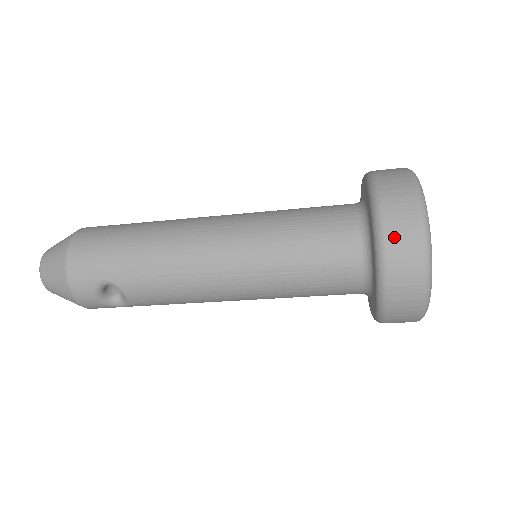
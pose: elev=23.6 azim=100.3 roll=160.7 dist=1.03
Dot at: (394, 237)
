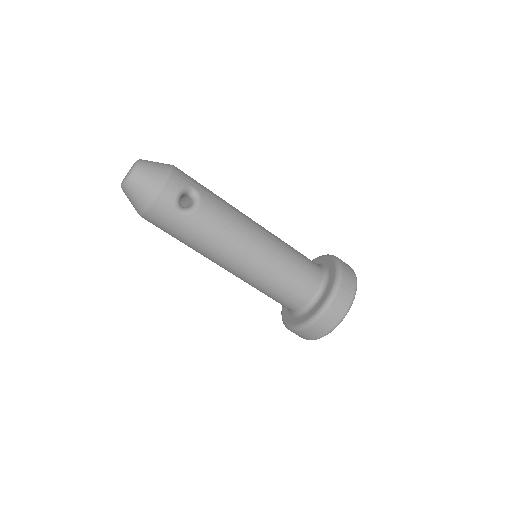
Dot at: (344, 263)
